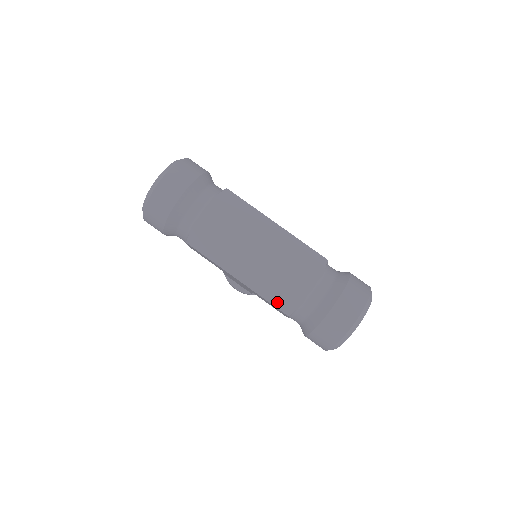
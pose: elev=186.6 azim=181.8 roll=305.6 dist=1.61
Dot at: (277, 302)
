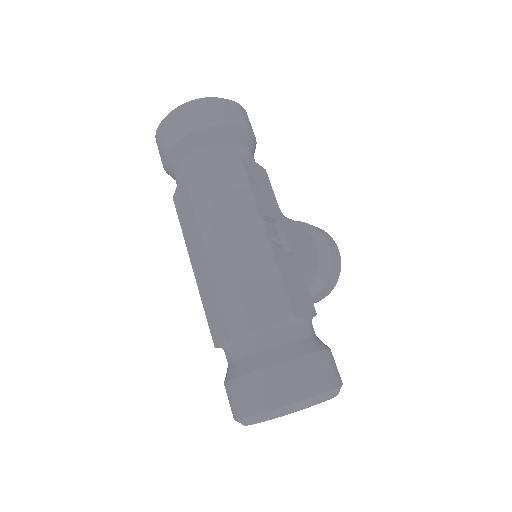
Dot at: (211, 322)
